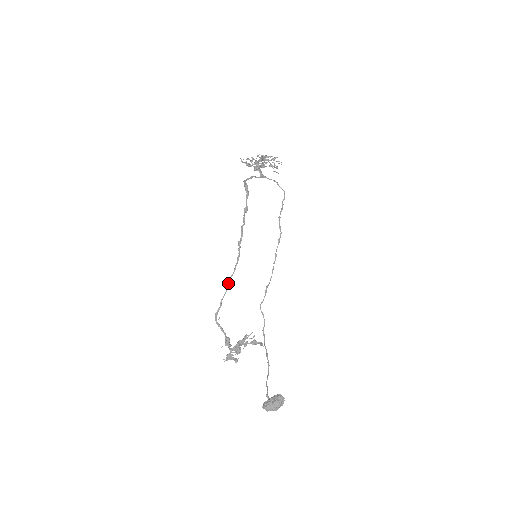
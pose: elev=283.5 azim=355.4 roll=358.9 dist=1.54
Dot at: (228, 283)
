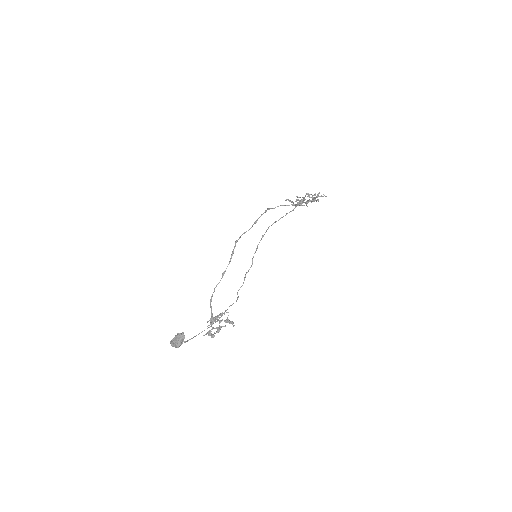
Dot at: (223, 273)
